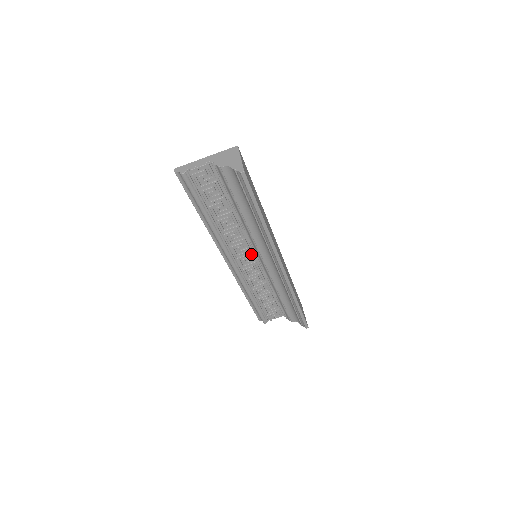
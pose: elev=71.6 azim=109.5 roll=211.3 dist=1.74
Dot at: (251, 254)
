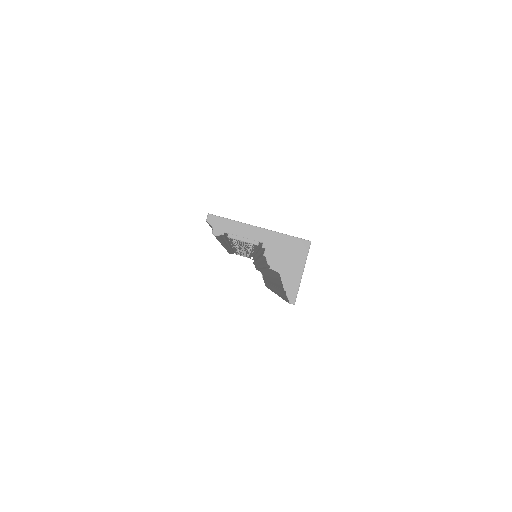
Dot at: occluded
